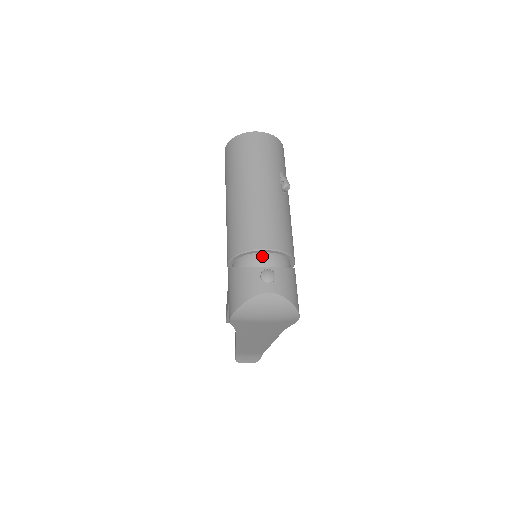
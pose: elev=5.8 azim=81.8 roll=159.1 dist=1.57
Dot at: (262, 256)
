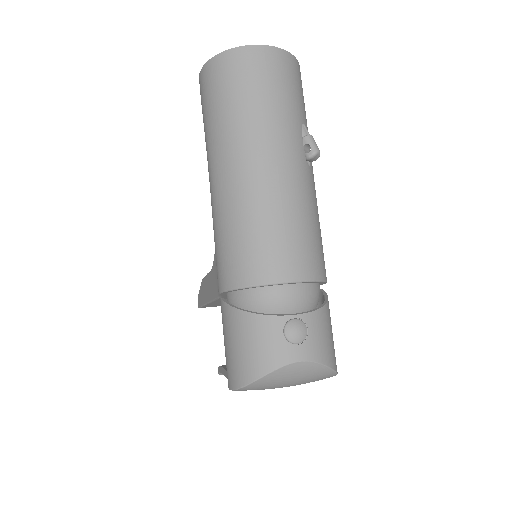
Dot at: (283, 292)
